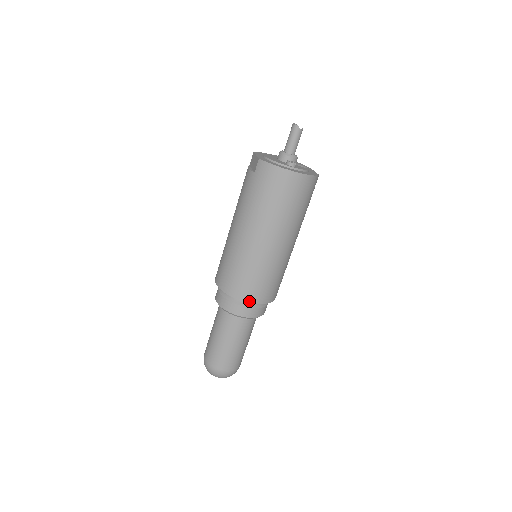
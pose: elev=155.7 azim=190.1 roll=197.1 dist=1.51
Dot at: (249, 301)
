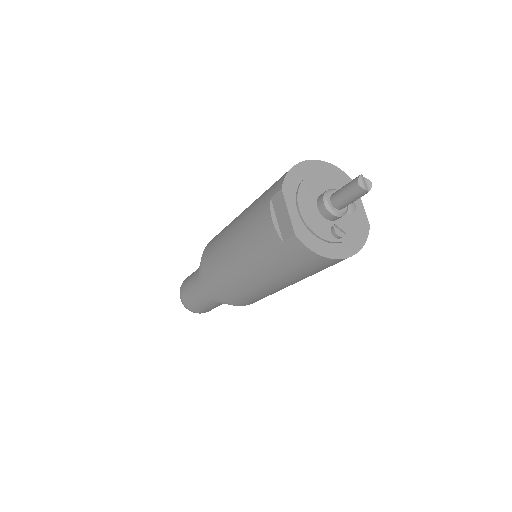
Dot at: (245, 305)
